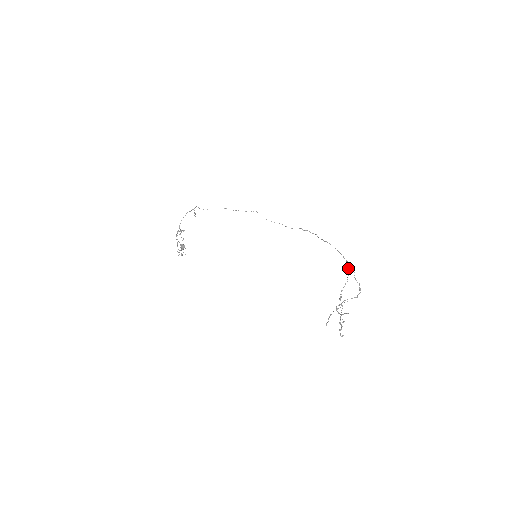
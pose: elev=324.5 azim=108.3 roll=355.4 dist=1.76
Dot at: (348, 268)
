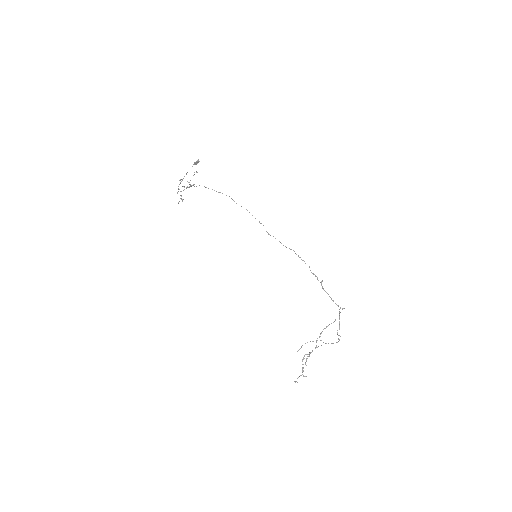
Dot at: occluded
